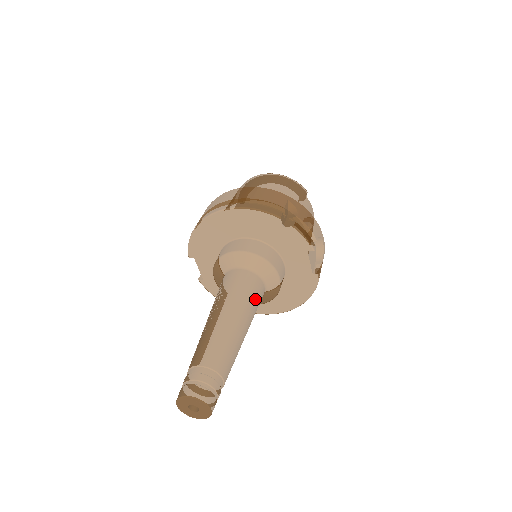
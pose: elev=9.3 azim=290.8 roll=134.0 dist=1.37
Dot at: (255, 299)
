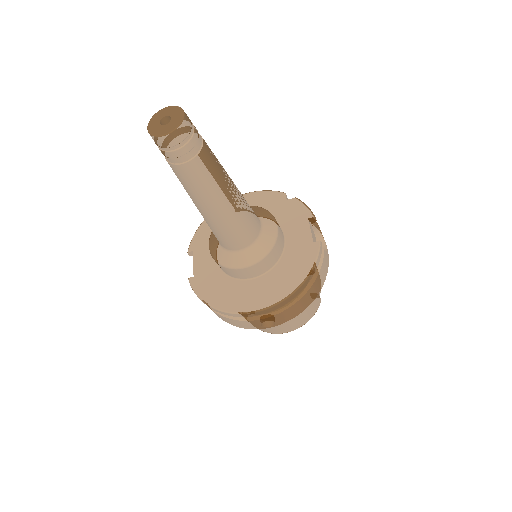
Dot at: (249, 206)
